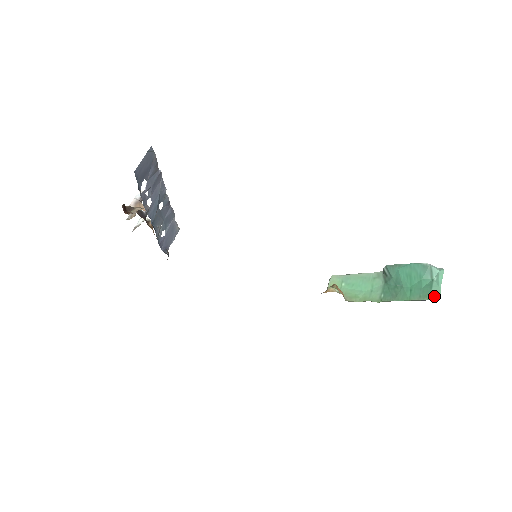
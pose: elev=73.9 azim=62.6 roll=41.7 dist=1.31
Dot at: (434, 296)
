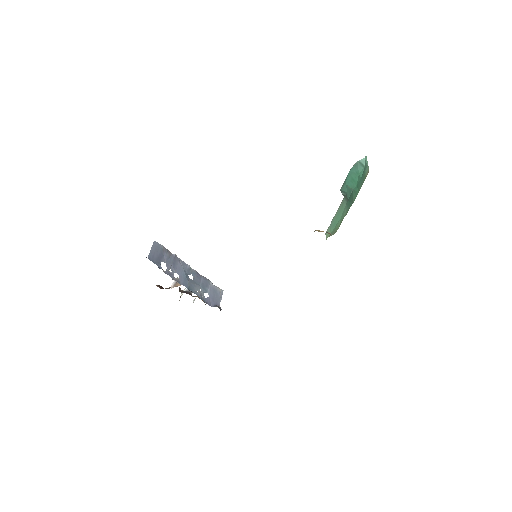
Dot at: (366, 173)
